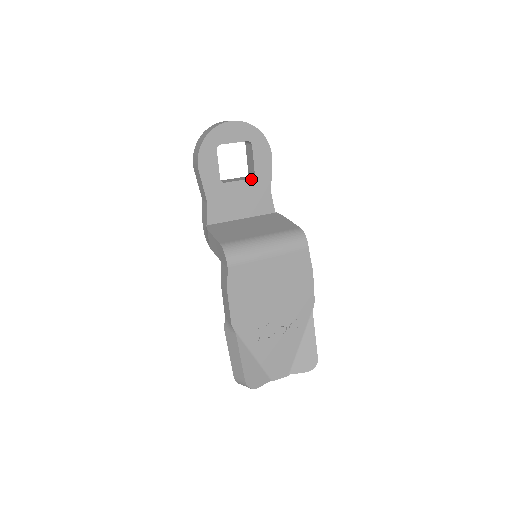
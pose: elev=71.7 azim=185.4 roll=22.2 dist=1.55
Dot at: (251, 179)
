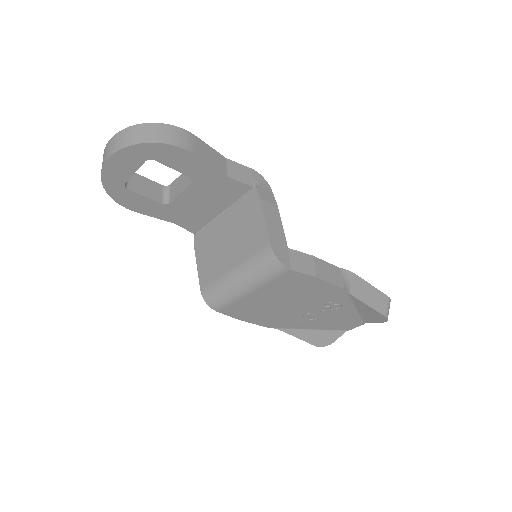
Dot at: (192, 183)
